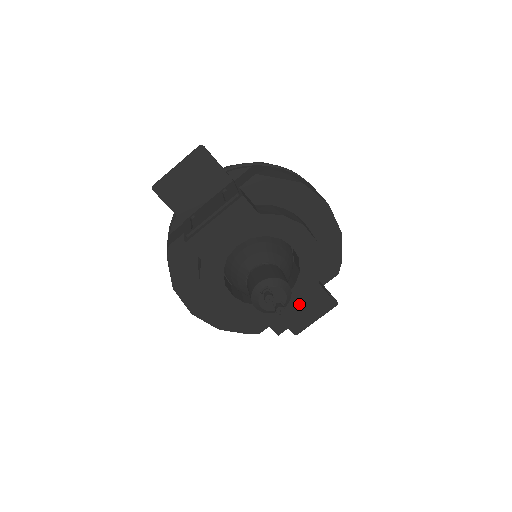
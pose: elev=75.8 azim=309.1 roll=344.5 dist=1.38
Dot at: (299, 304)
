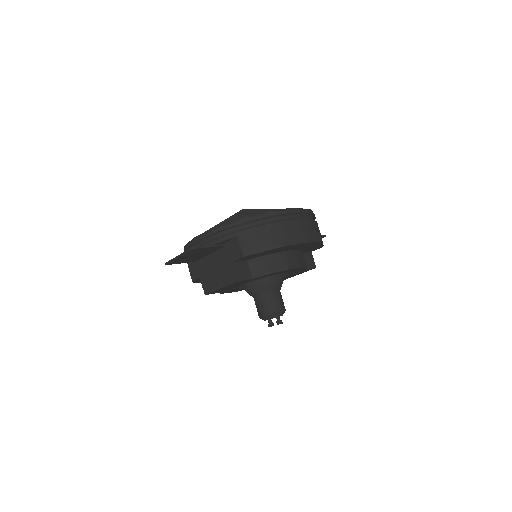
Dot at: occluded
